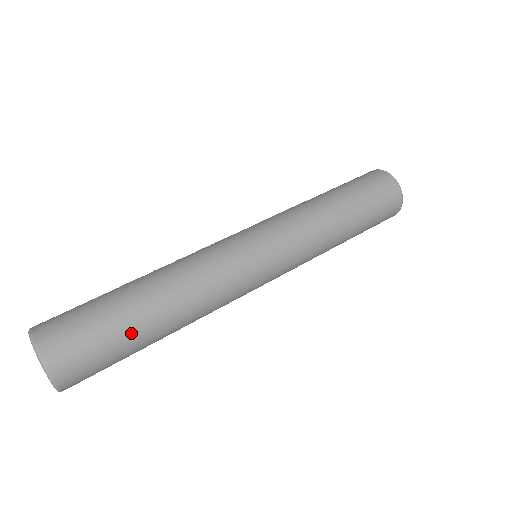
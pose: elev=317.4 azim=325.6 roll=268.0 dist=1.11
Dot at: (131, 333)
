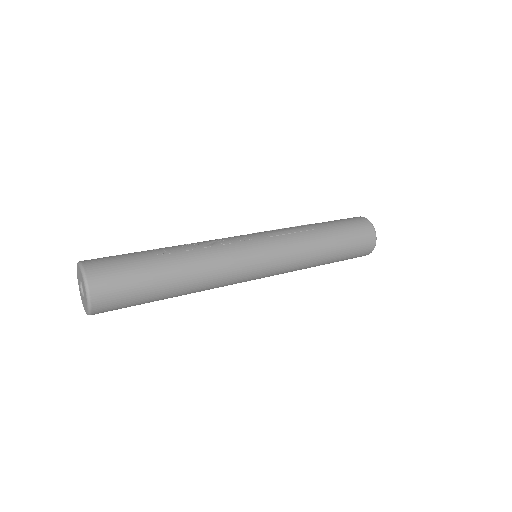
Dot at: (154, 299)
